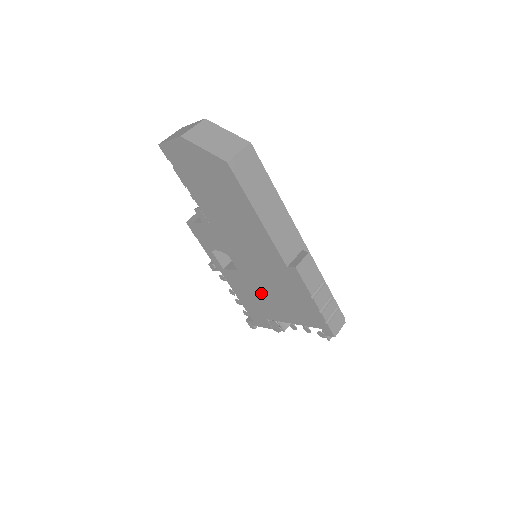
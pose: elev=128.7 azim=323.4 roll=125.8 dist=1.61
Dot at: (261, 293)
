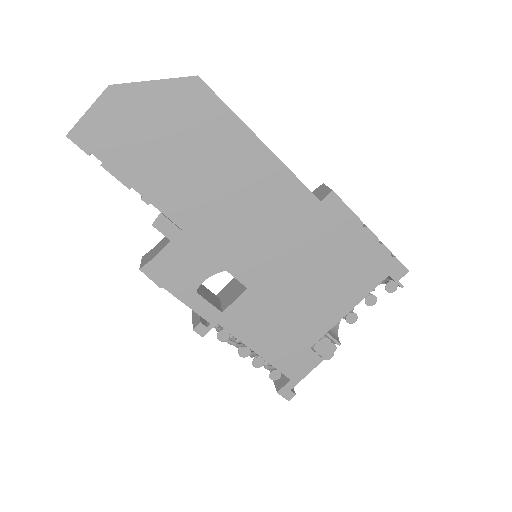
Dot at: (292, 299)
